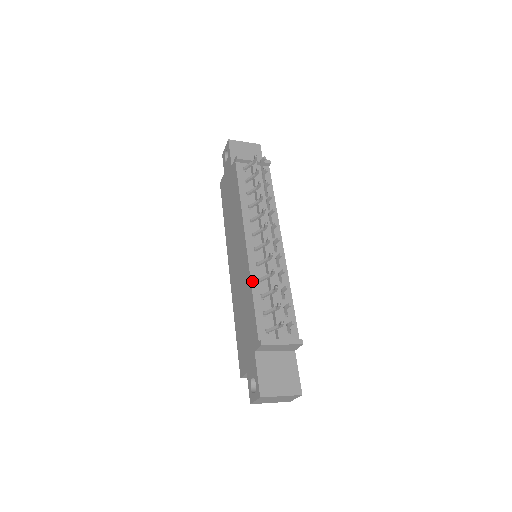
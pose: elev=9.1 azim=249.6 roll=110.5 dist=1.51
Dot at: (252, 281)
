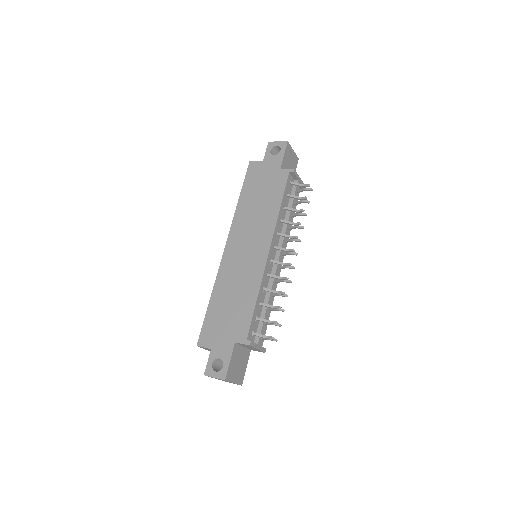
Dot at: (261, 288)
